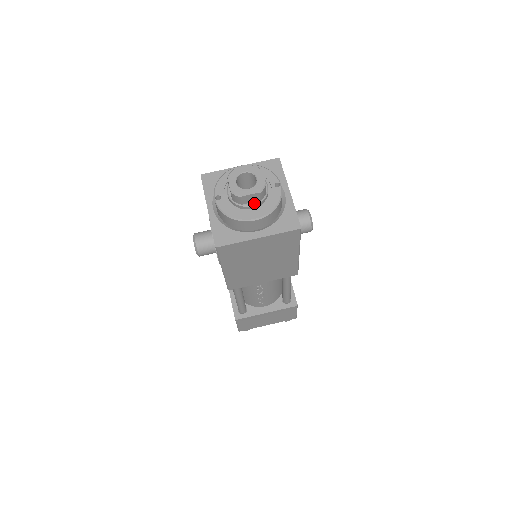
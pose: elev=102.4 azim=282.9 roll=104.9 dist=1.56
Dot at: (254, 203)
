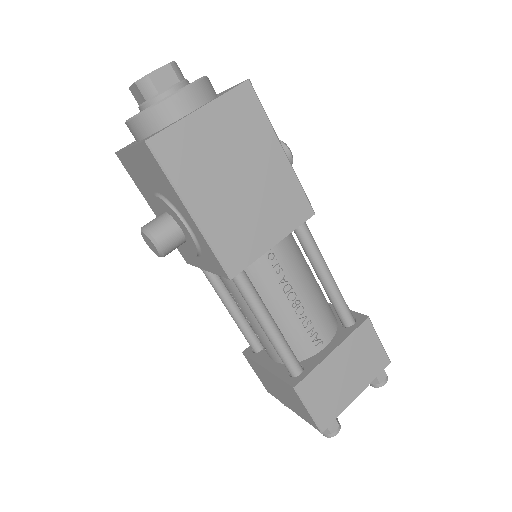
Dot at: (173, 85)
